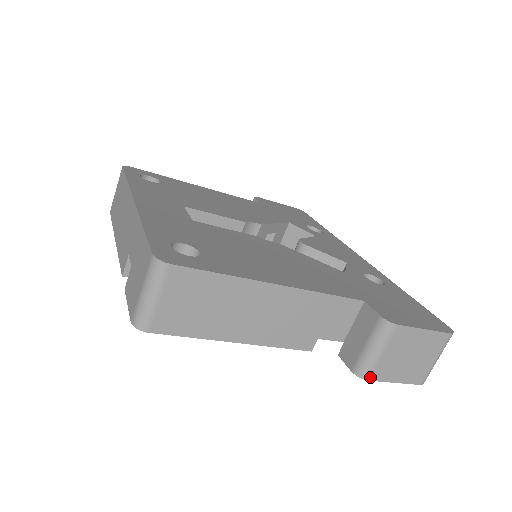
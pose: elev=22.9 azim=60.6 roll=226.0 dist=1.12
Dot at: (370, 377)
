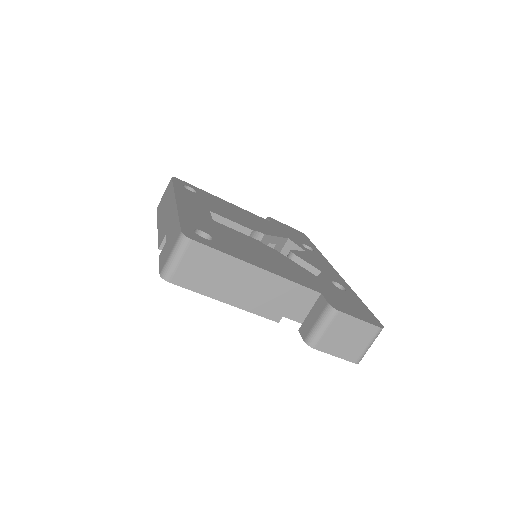
Dot at: (316, 347)
